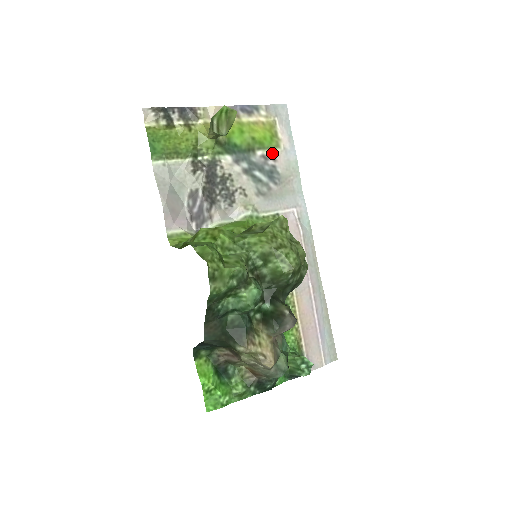
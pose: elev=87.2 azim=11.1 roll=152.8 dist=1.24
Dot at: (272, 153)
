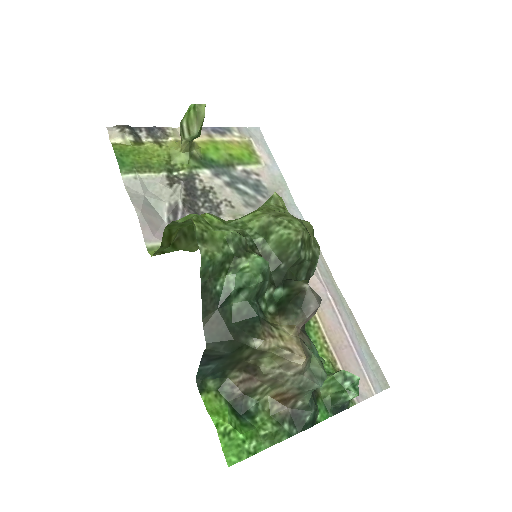
Dot at: (253, 168)
